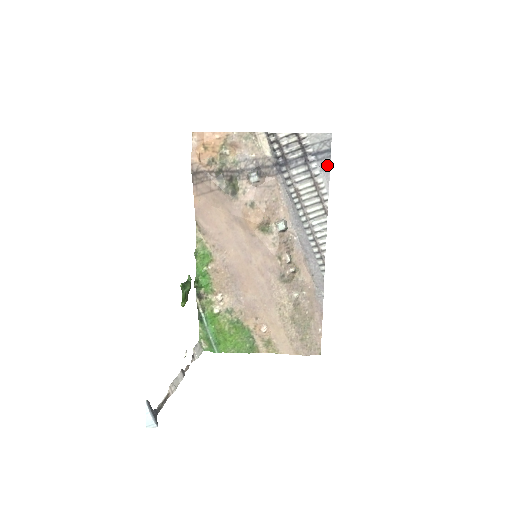
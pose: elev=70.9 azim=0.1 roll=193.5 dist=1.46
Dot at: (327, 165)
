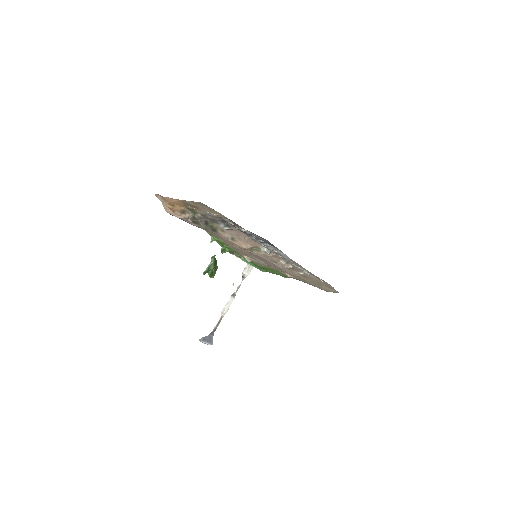
Dot at: (277, 248)
